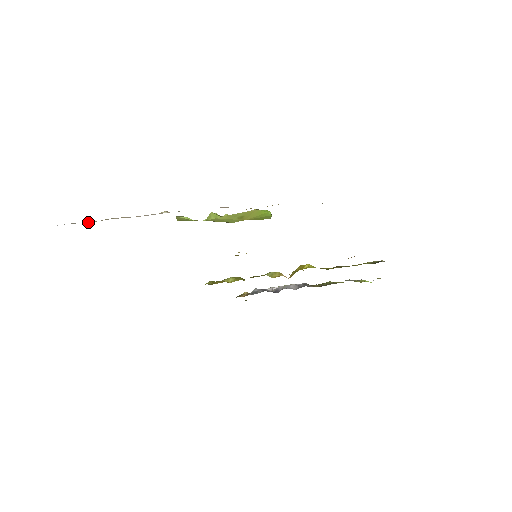
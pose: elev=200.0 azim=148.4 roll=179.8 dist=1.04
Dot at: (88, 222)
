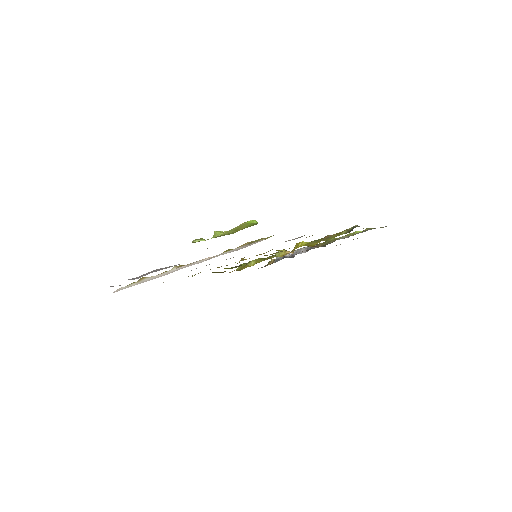
Dot at: (131, 286)
